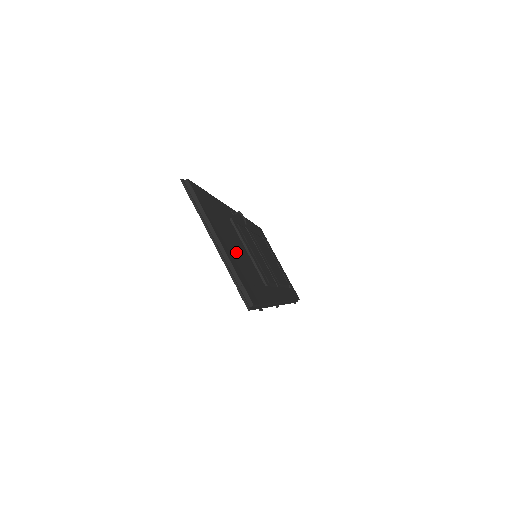
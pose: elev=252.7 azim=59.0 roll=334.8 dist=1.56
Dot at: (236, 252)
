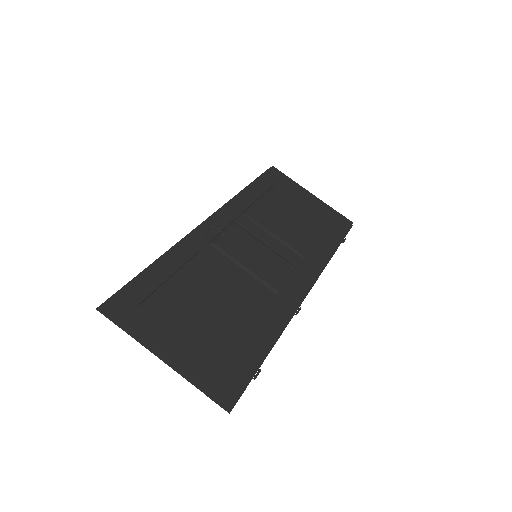
Dot at: (207, 318)
